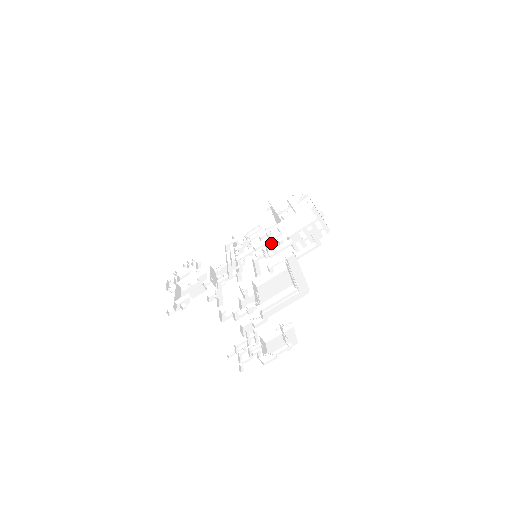
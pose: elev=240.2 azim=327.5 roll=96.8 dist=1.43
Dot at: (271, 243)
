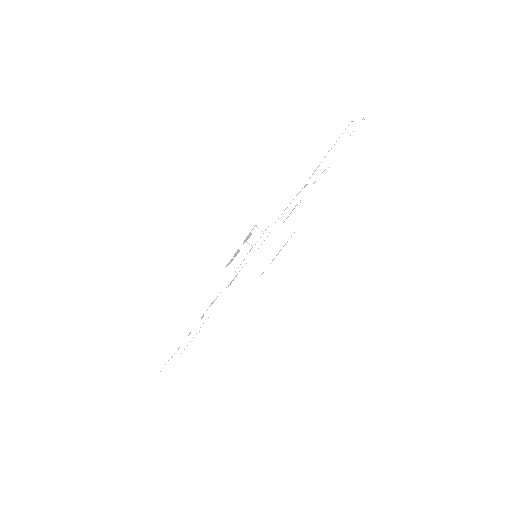
Dot at: occluded
